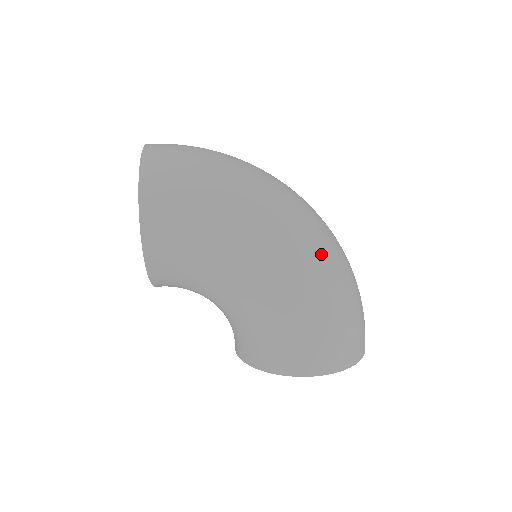
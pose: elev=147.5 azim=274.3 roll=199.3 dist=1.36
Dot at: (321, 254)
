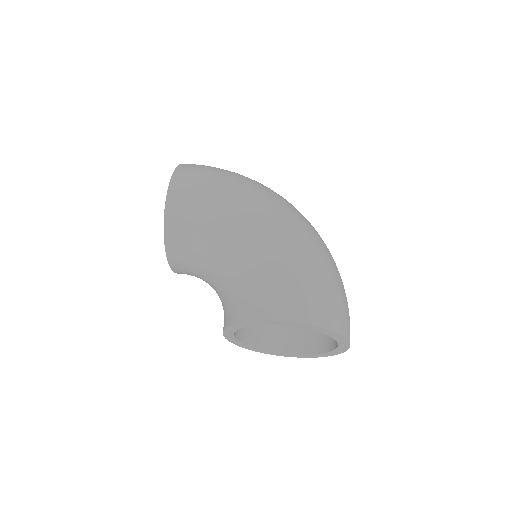
Dot at: (305, 229)
